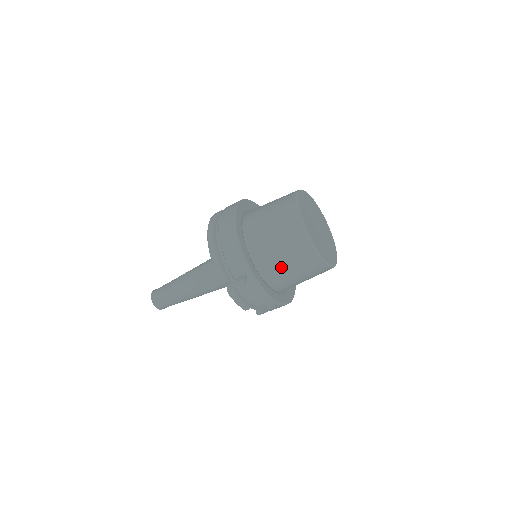
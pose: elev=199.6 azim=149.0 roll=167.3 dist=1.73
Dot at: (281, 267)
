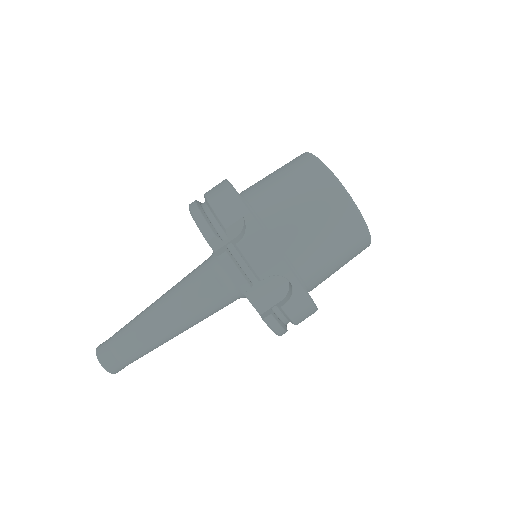
Dot at: (294, 216)
